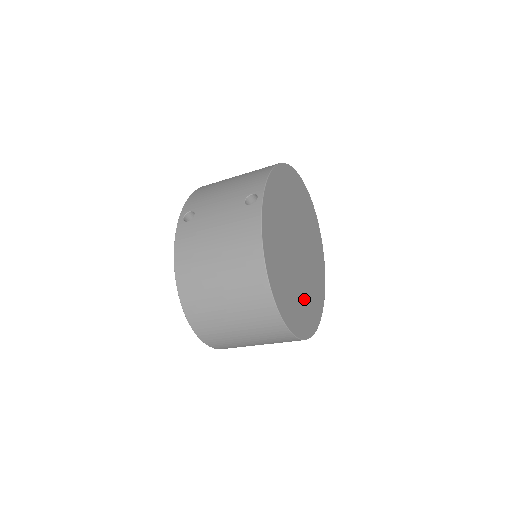
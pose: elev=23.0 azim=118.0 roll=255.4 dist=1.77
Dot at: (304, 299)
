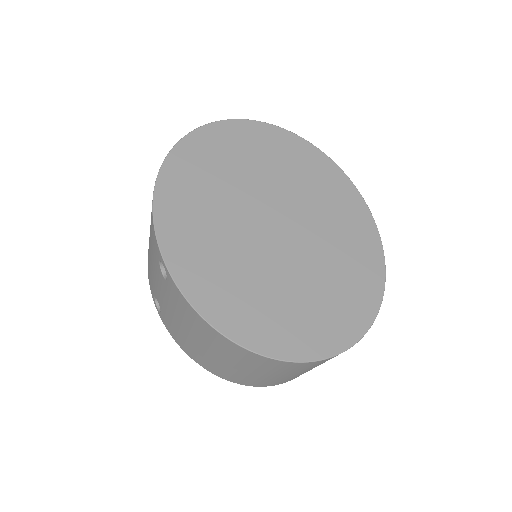
Dot at: (333, 275)
